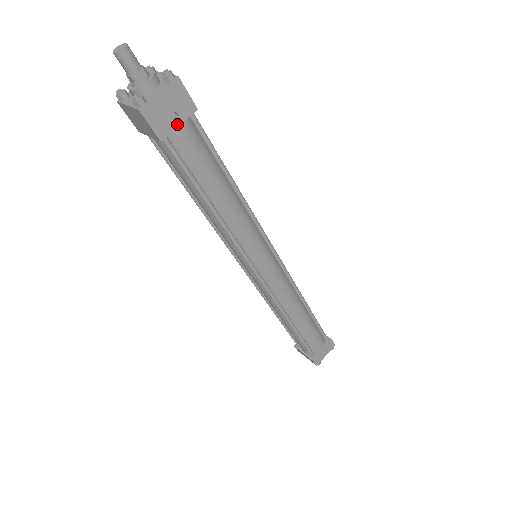
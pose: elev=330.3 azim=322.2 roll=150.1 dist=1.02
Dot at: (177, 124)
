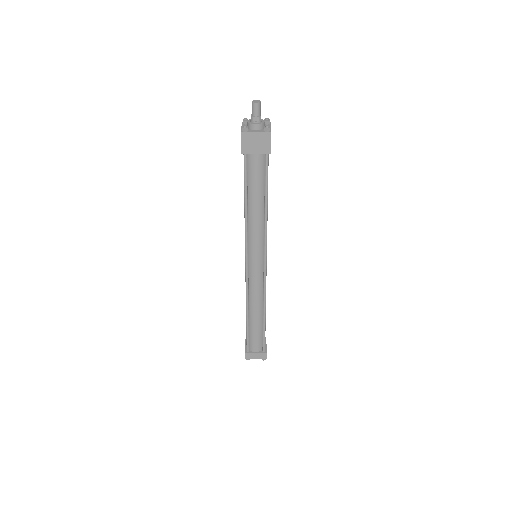
Dot at: occluded
